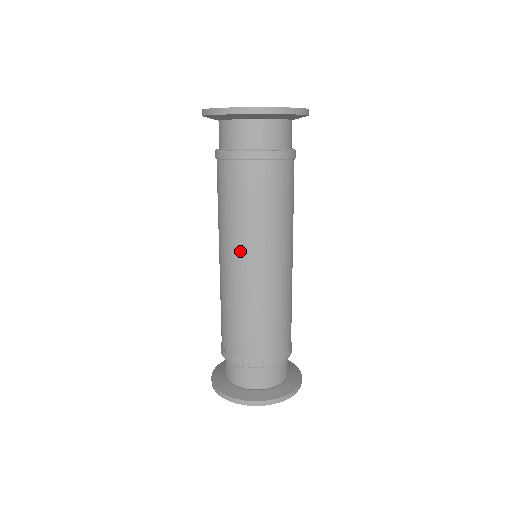
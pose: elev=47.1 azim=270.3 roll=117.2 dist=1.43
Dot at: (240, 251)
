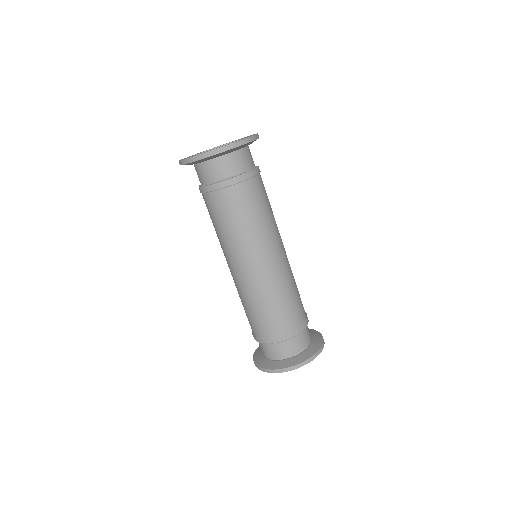
Dot at: (229, 258)
